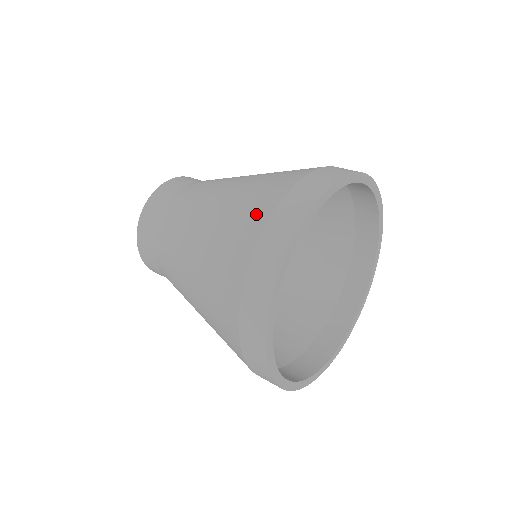
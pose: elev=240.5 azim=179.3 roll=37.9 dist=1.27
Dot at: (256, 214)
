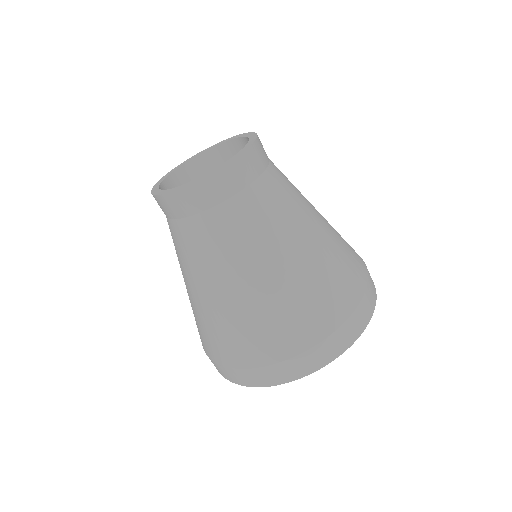
Dot at: (312, 327)
